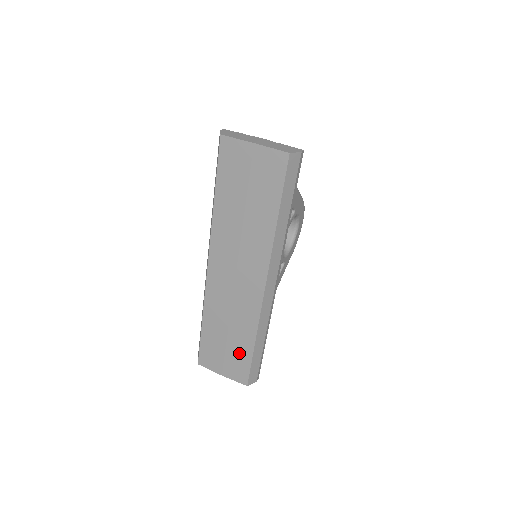
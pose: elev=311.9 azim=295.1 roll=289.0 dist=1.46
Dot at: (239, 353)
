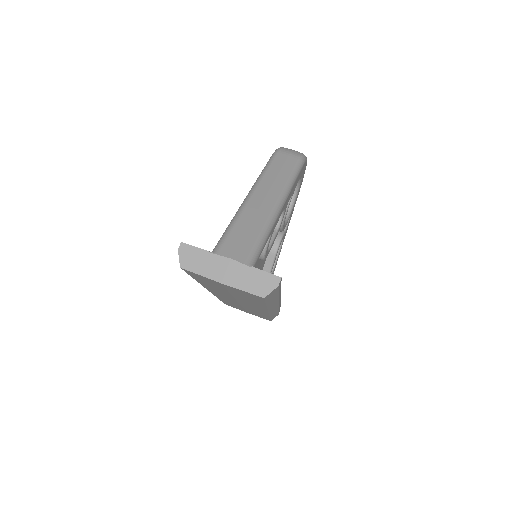
Dot at: occluded
